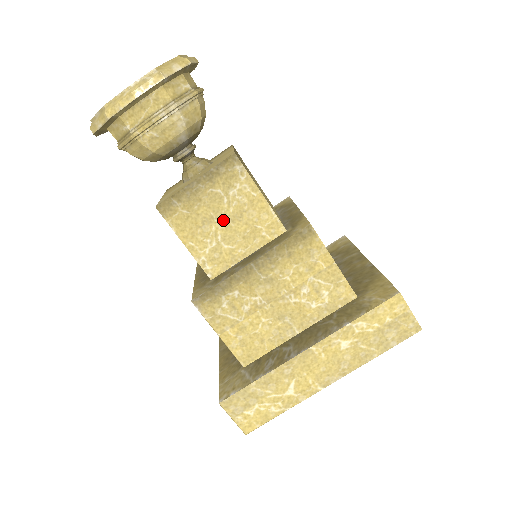
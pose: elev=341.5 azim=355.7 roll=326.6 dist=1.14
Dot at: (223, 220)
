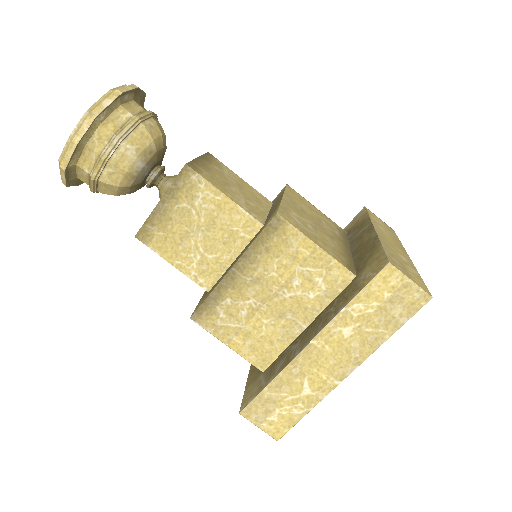
Dot at: (198, 232)
